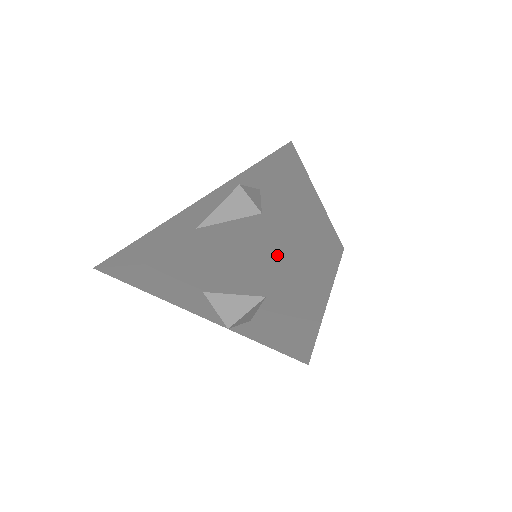
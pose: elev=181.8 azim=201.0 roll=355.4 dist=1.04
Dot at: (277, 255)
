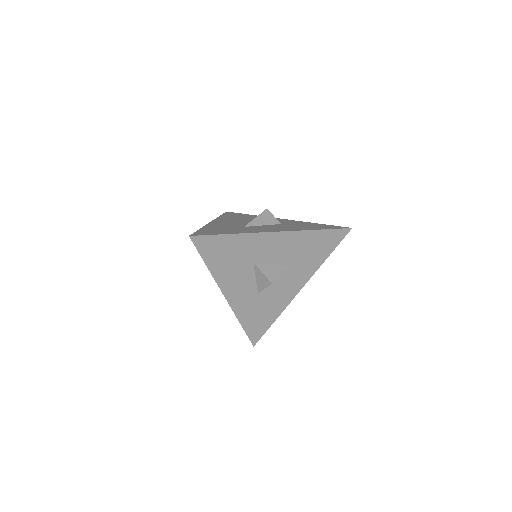
Dot at: (323, 230)
